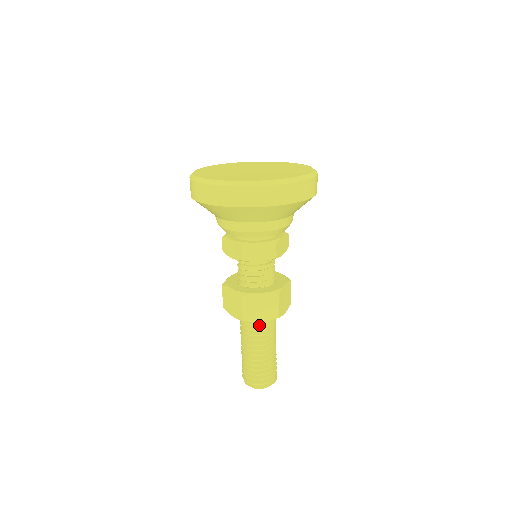
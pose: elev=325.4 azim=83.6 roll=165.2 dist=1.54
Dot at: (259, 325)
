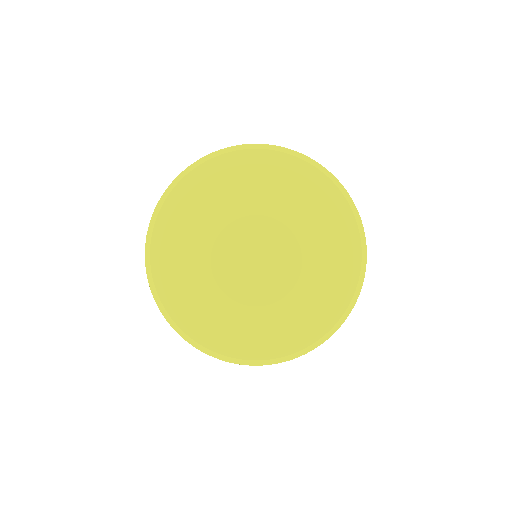
Dot at: occluded
